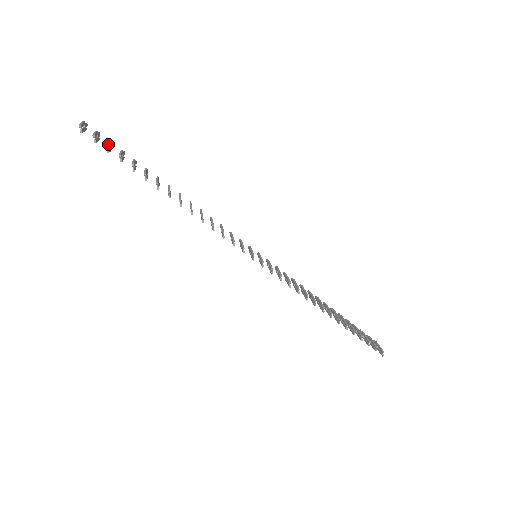
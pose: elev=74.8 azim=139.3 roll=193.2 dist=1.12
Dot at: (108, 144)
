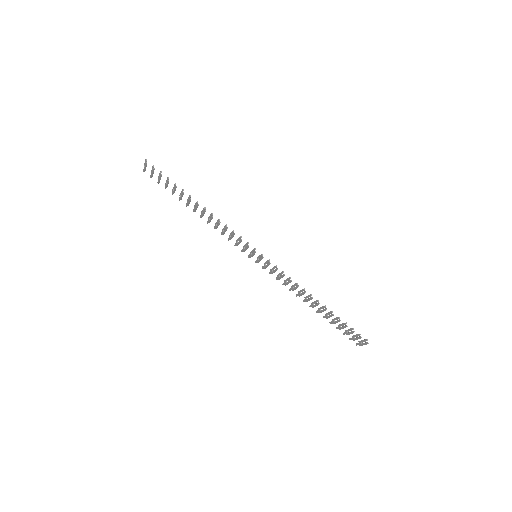
Dot at: (161, 172)
